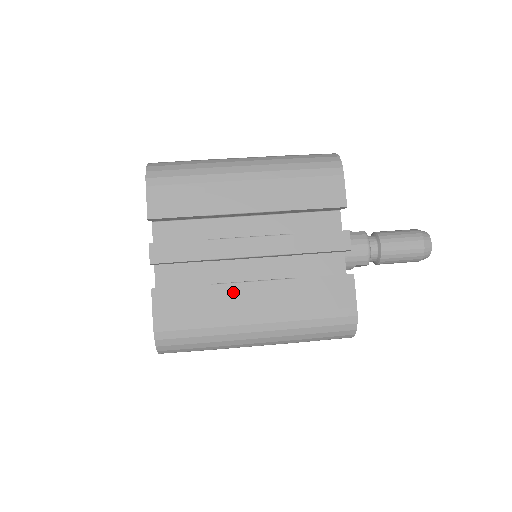
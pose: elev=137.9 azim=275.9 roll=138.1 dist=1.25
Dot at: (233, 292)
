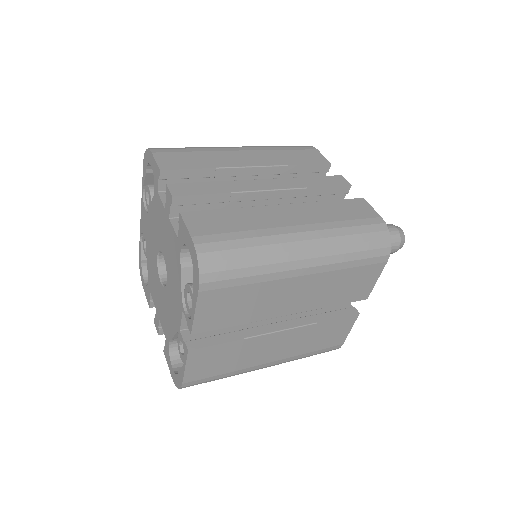
Dot at: (265, 211)
